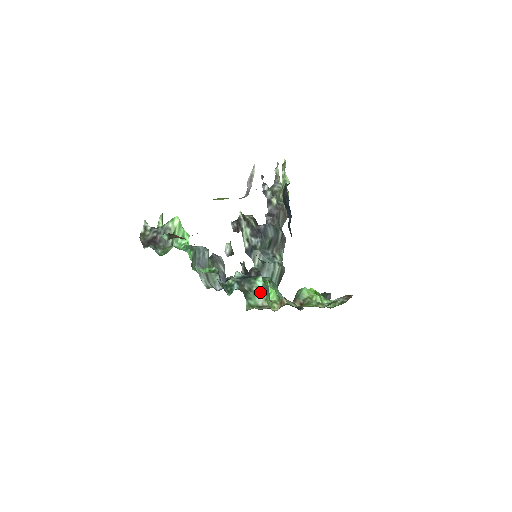
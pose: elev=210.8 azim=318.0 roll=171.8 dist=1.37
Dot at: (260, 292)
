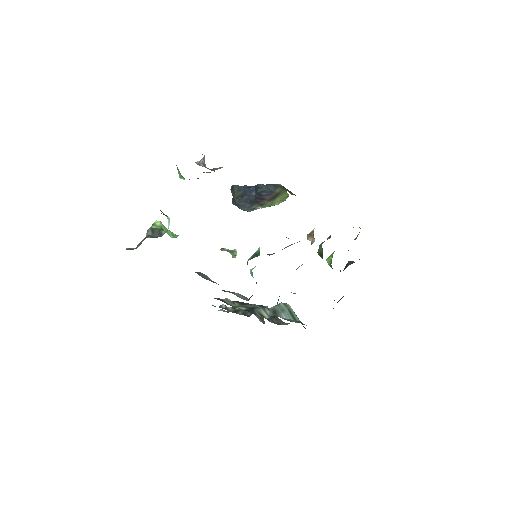
Dot at: (285, 247)
